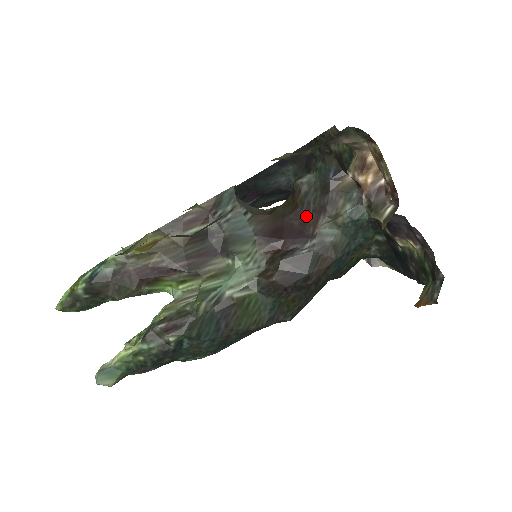
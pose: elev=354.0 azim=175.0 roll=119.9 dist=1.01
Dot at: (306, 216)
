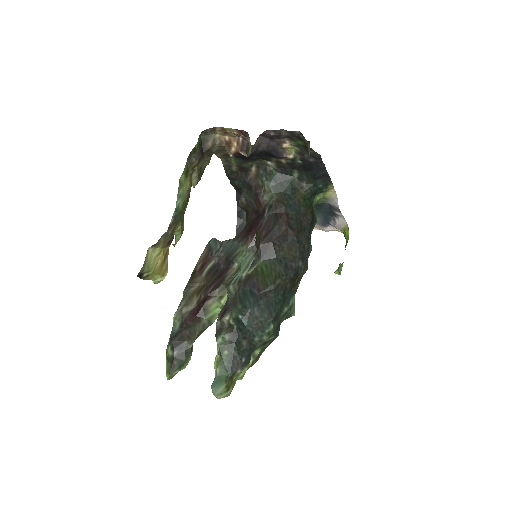
Dot at: (254, 208)
